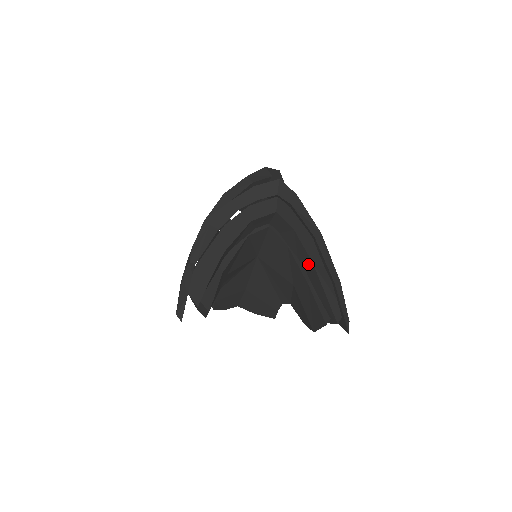
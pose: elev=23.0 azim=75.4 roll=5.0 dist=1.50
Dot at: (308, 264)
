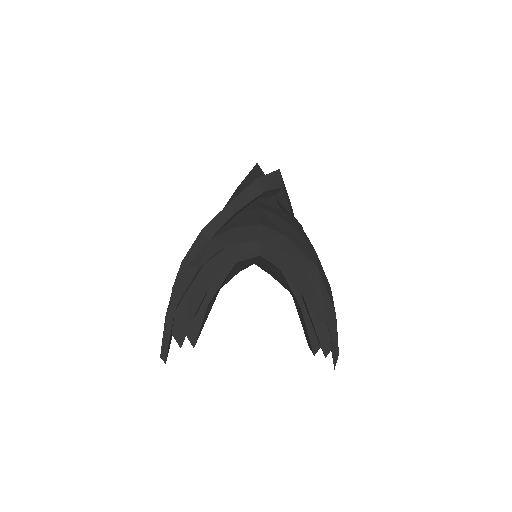
Dot at: occluded
